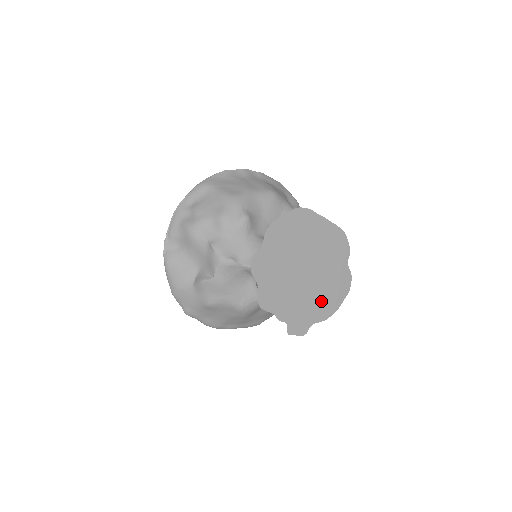
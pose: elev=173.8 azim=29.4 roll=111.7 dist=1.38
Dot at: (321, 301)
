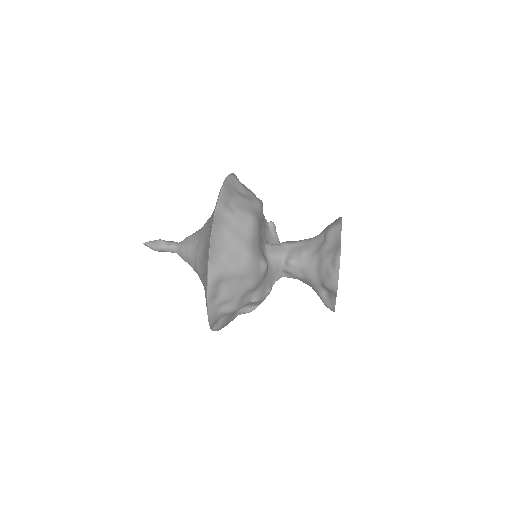
Dot at: occluded
